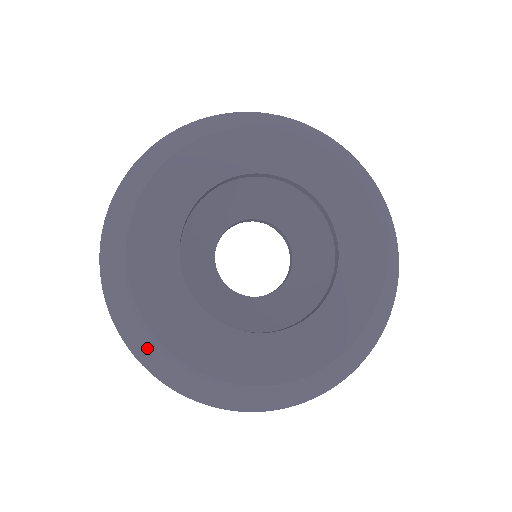
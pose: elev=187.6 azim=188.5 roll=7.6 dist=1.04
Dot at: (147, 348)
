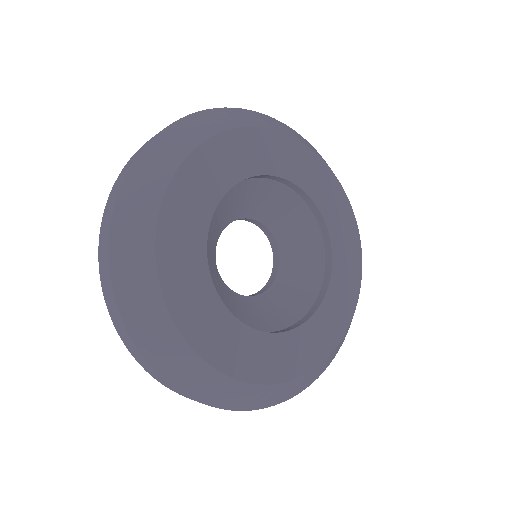
Dot at: (165, 348)
